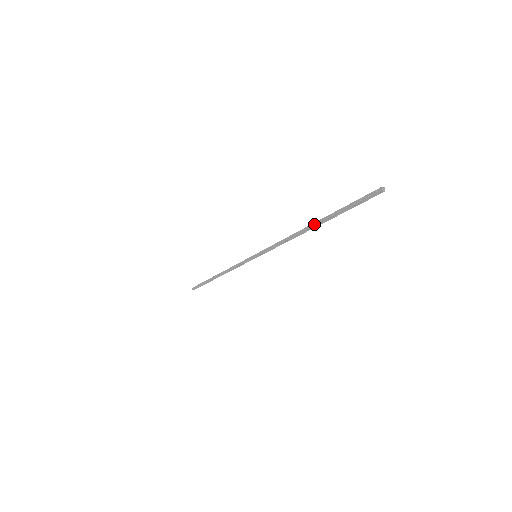
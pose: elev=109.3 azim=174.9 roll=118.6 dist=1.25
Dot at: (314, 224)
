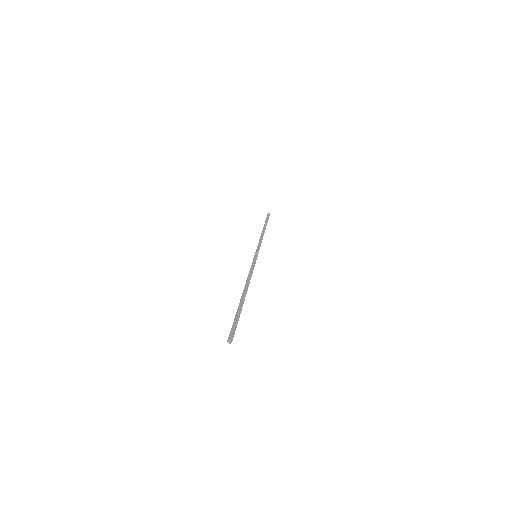
Dot at: (243, 297)
